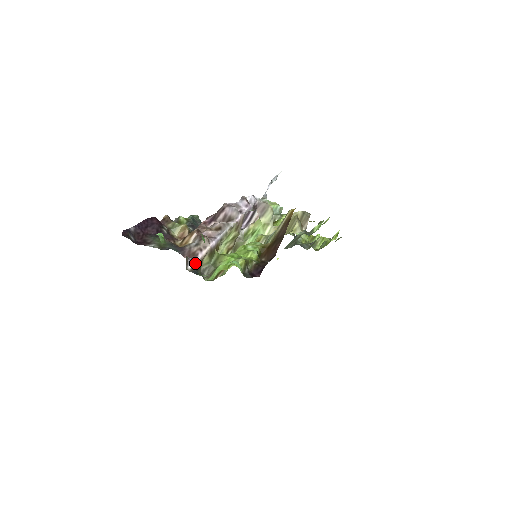
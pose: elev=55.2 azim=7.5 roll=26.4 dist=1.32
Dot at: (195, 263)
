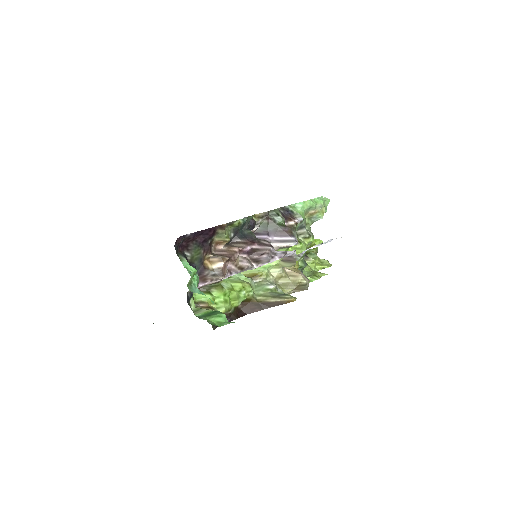
Dot at: (198, 288)
